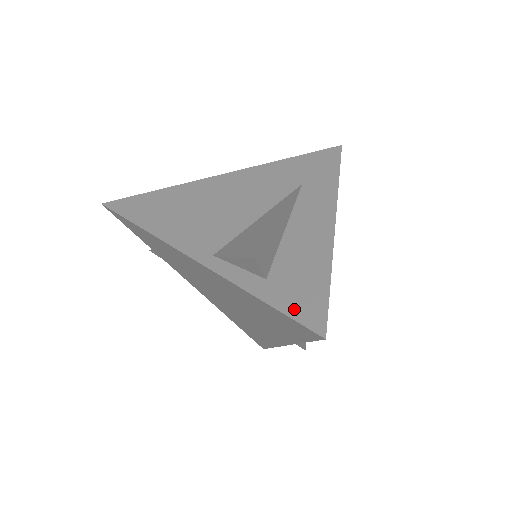
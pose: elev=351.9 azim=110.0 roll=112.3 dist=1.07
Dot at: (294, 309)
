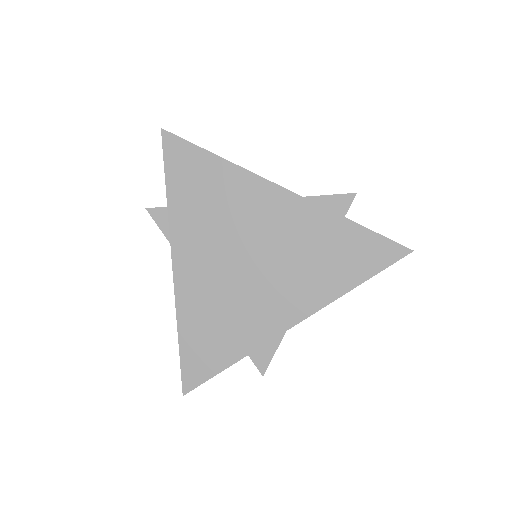
Dot at: (378, 237)
